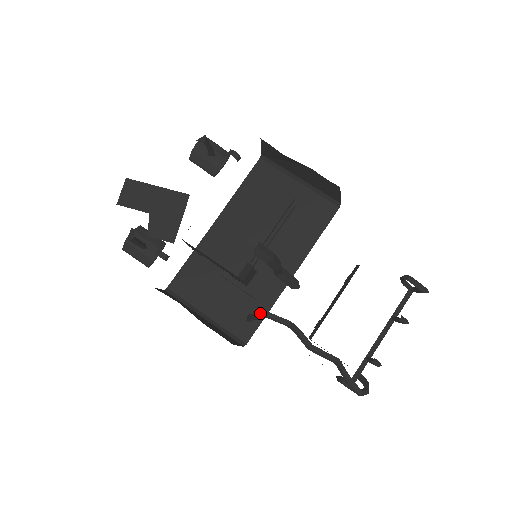
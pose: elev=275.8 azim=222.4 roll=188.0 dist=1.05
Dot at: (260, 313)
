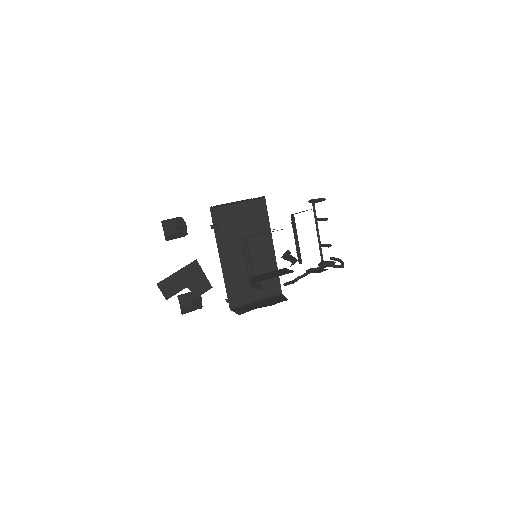
Dot at: (295, 280)
